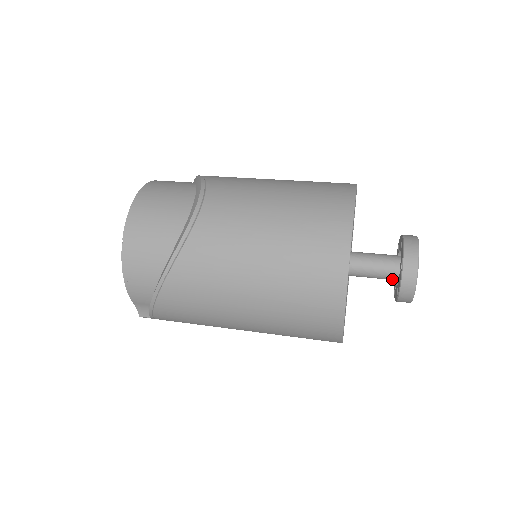
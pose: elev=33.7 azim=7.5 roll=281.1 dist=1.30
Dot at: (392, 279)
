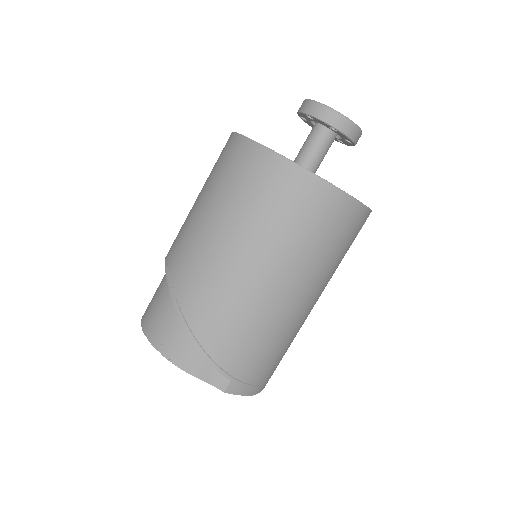
Dot at: (329, 136)
